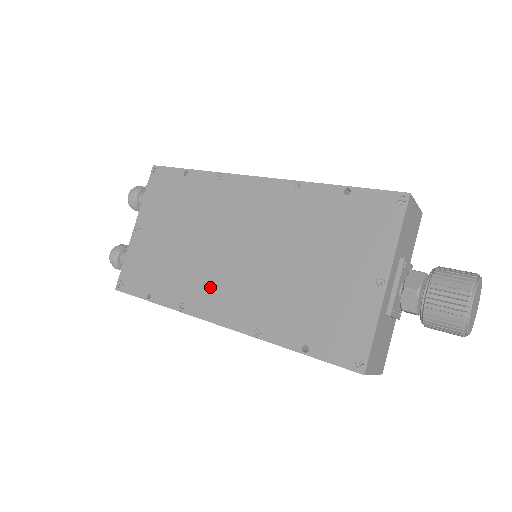
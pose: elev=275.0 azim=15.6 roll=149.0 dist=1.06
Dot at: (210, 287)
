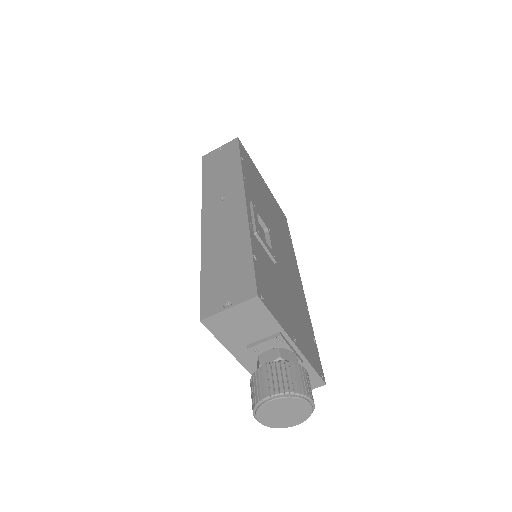
Dot at: occluded
